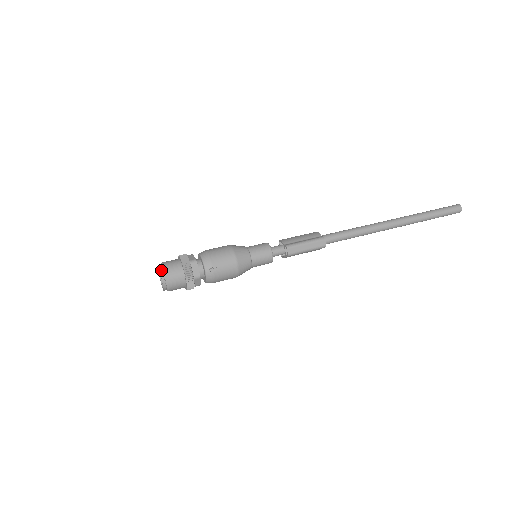
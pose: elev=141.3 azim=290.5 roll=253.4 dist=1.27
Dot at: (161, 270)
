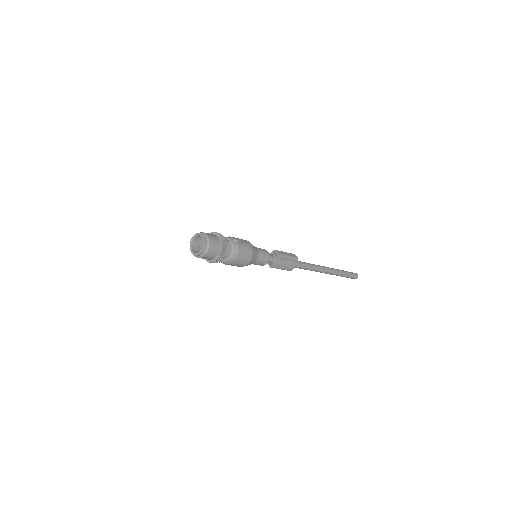
Dot at: (199, 233)
